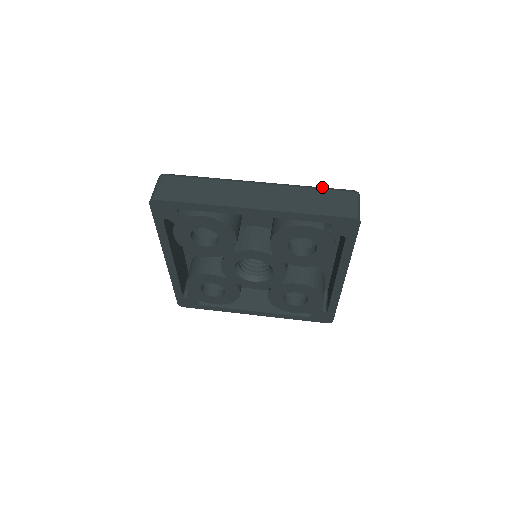
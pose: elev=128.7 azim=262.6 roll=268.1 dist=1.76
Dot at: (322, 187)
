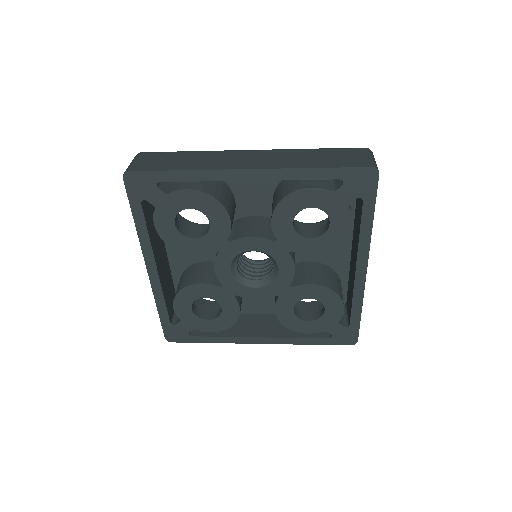
Dot at: (327, 148)
